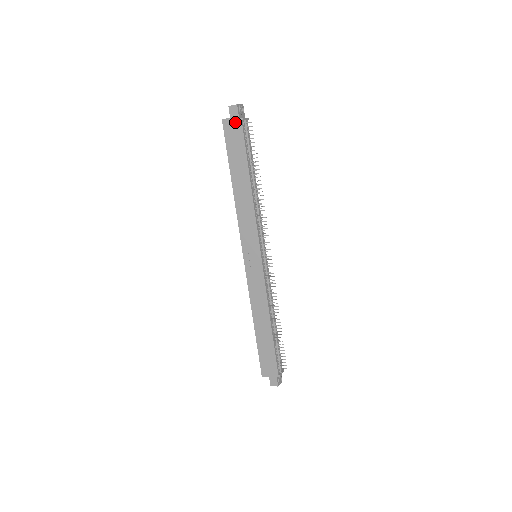
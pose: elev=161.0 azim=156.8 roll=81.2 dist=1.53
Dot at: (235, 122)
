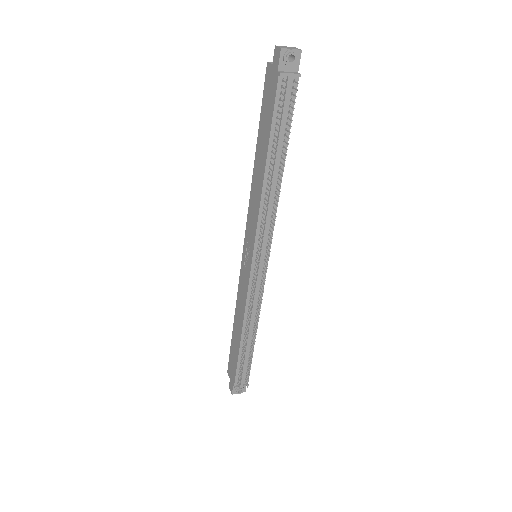
Dot at: (274, 74)
